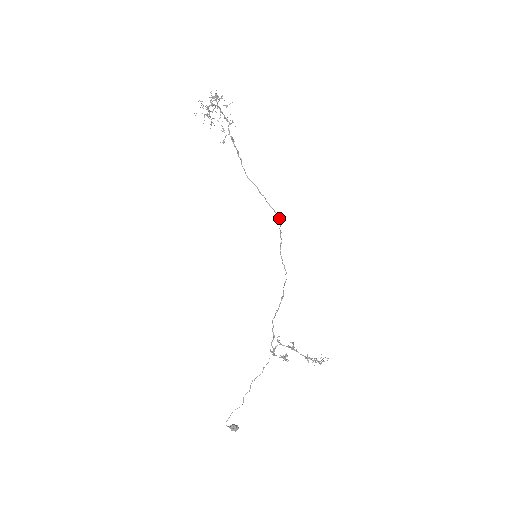
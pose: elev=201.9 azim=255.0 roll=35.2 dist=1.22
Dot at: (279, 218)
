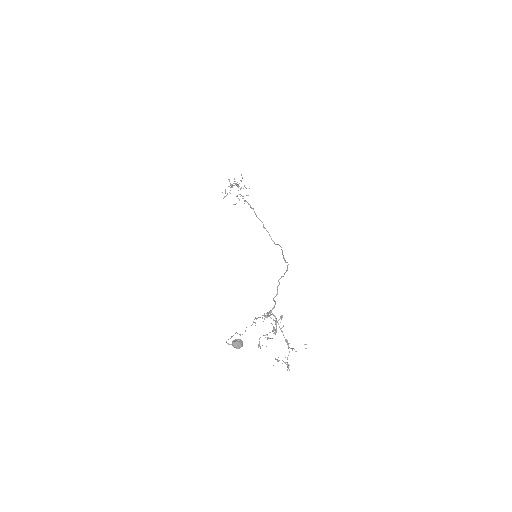
Dot at: (275, 244)
